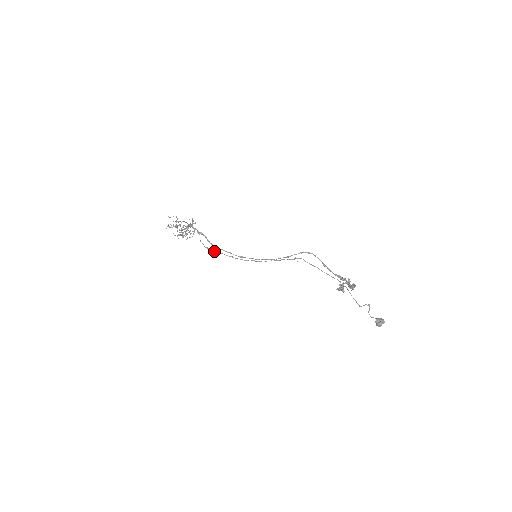
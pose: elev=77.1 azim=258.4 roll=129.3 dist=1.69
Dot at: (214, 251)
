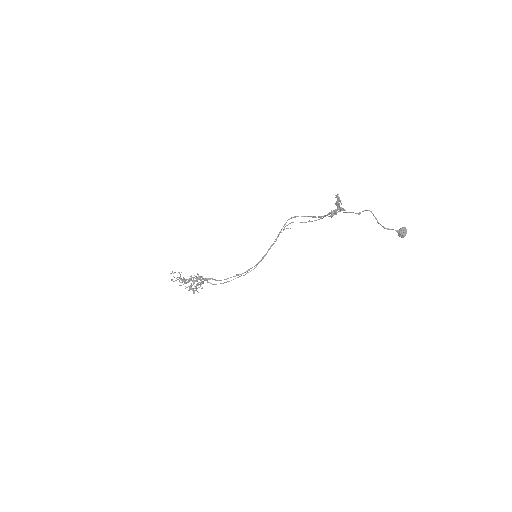
Dot at: (223, 283)
